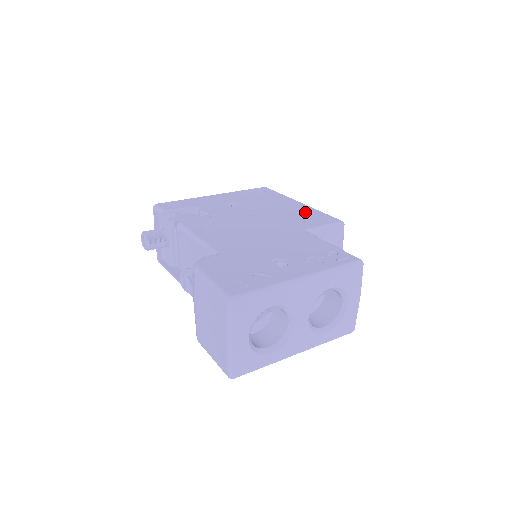
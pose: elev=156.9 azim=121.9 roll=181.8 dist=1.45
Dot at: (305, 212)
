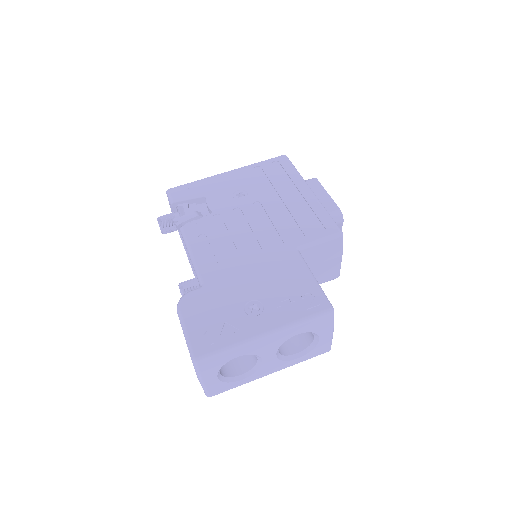
Dot at: (309, 211)
